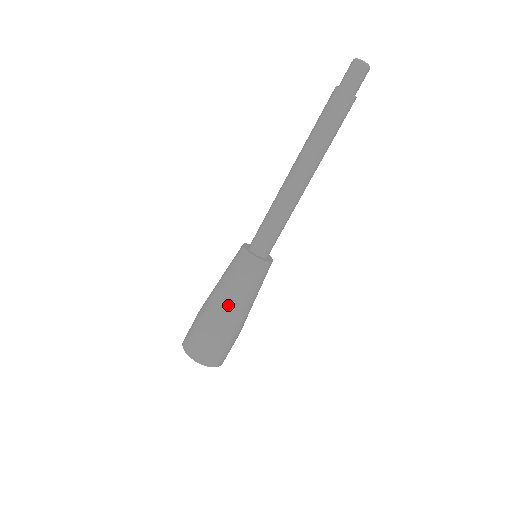
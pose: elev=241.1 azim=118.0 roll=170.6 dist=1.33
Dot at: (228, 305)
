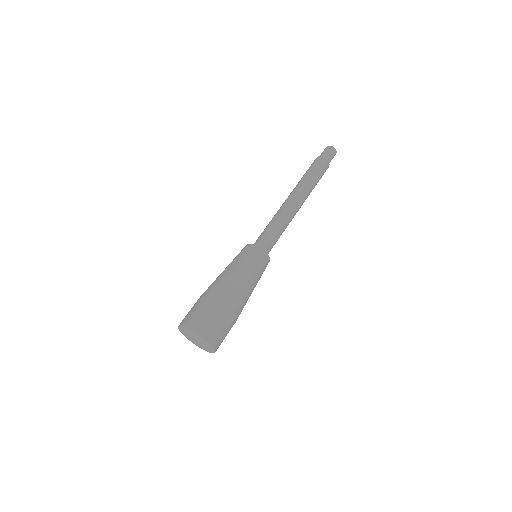
Dot at: (247, 294)
